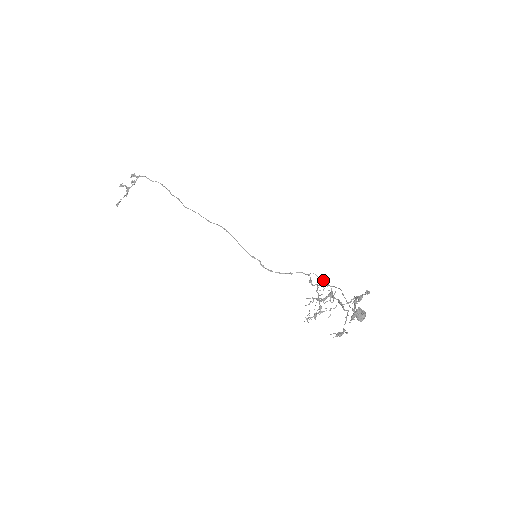
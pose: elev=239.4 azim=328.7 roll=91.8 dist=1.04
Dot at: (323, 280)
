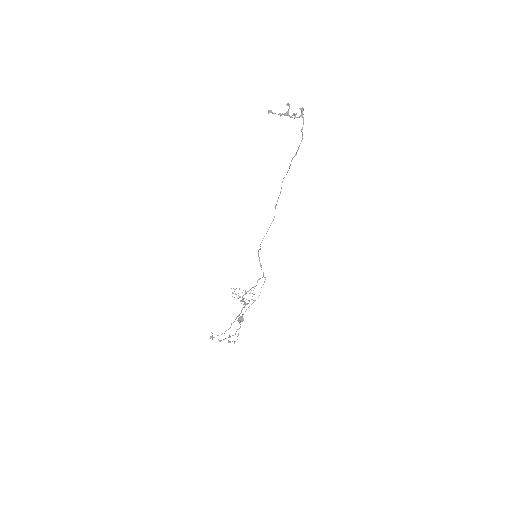
Dot at: occluded
